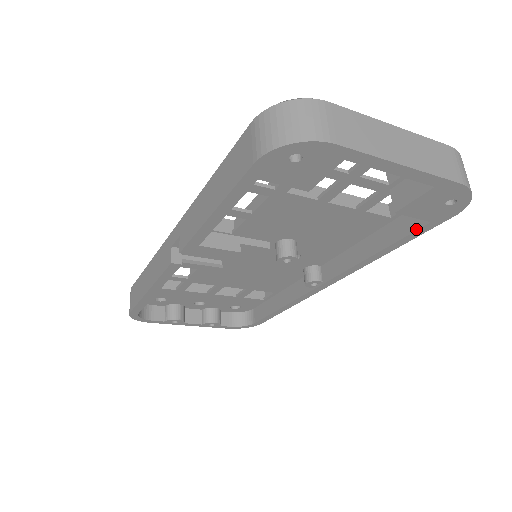
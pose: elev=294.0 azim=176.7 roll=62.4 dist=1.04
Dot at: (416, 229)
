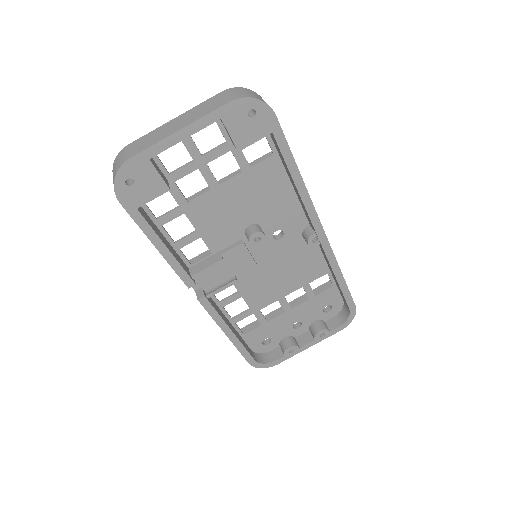
Dot at: (277, 145)
